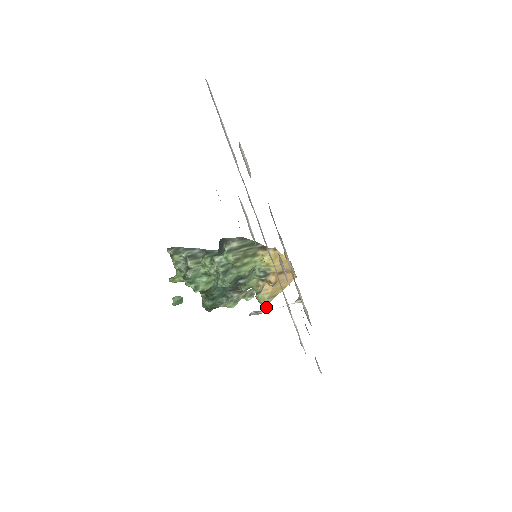
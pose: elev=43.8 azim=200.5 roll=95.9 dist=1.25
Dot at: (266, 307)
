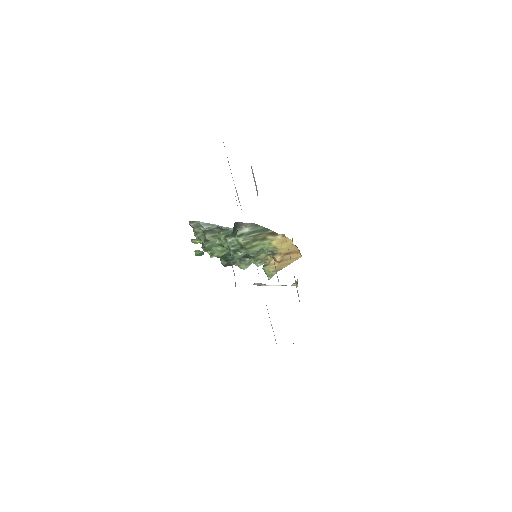
Dot at: (270, 278)
